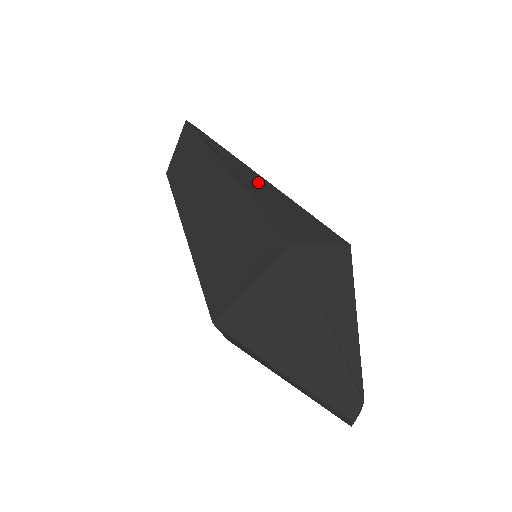
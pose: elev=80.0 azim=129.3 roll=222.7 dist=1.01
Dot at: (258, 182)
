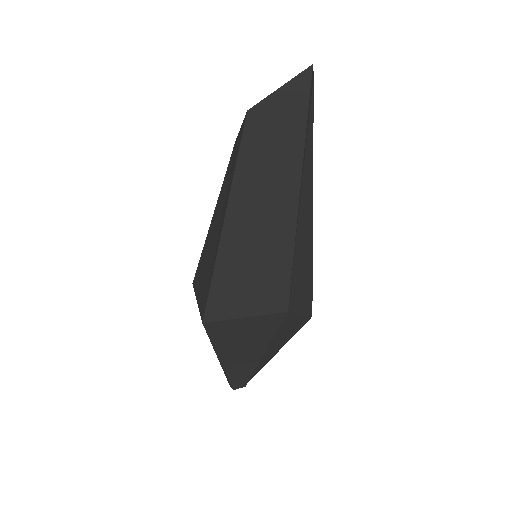
Dot at: (307, 222)
